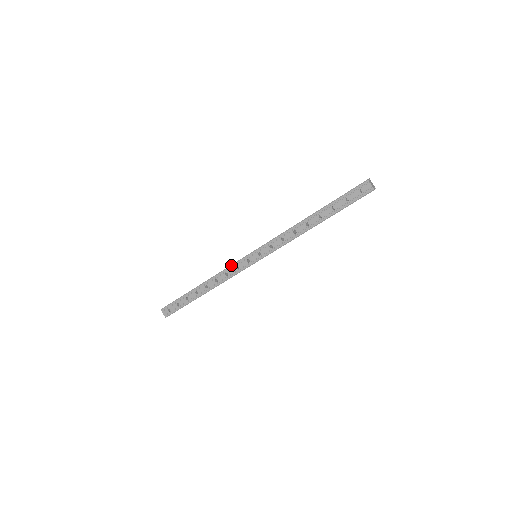
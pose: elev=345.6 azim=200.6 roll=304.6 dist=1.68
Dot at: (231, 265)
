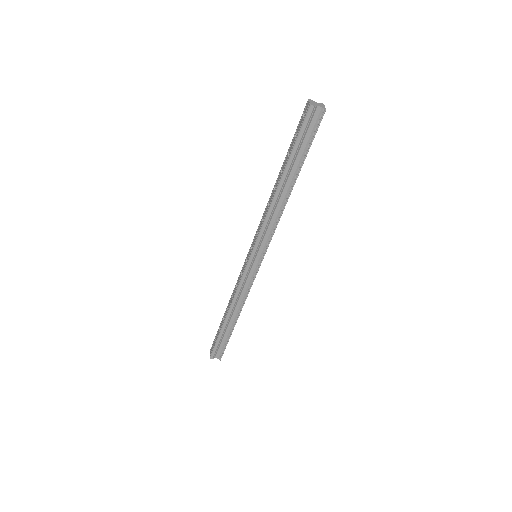
Dot at: (240, 273)
